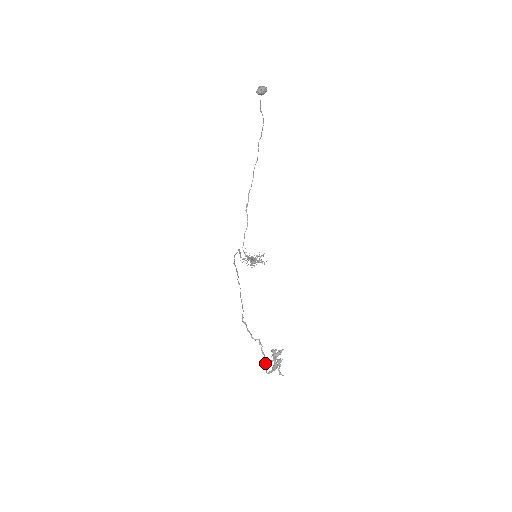
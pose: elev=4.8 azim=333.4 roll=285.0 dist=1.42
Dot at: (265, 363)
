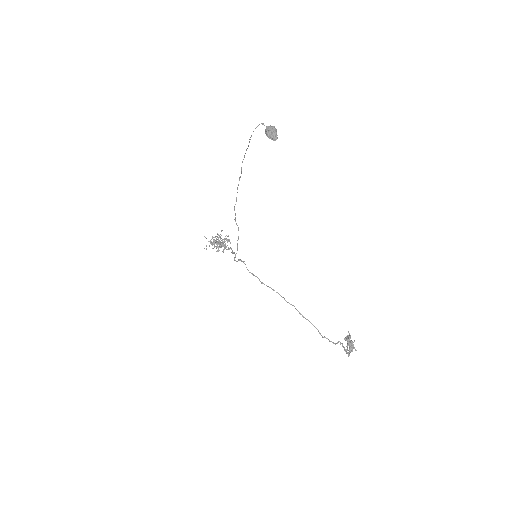
Dot at: (347, 352)
